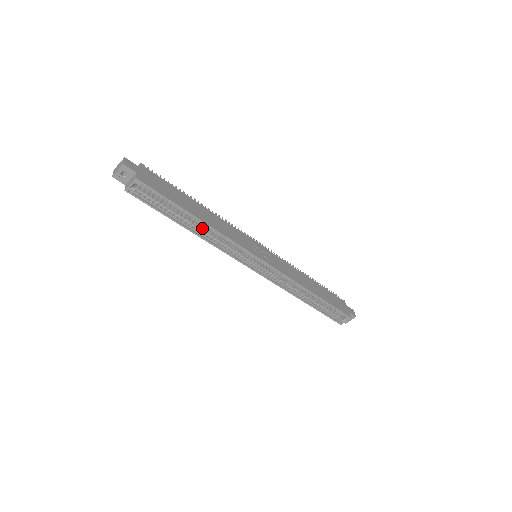
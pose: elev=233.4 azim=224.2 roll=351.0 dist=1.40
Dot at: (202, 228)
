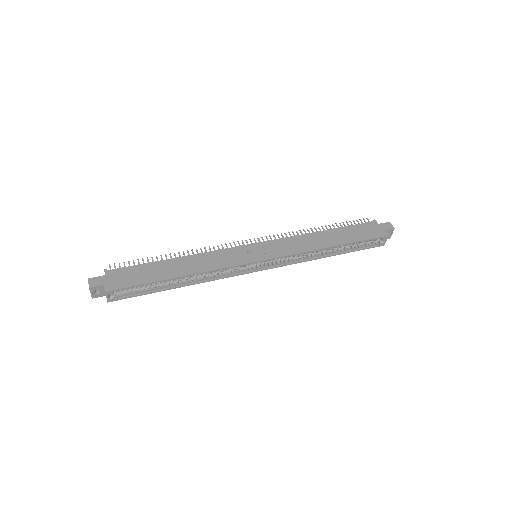
Dot at: (190, 277)
